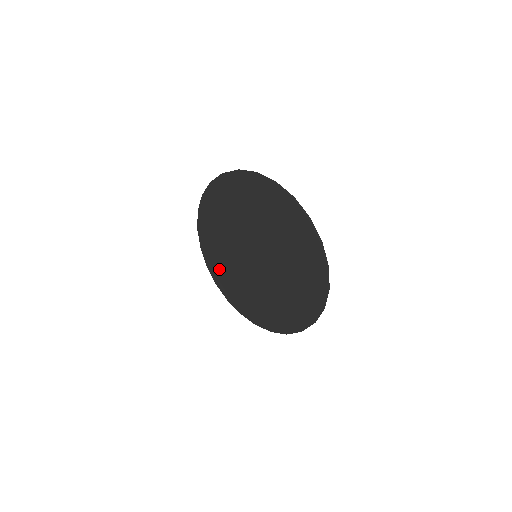
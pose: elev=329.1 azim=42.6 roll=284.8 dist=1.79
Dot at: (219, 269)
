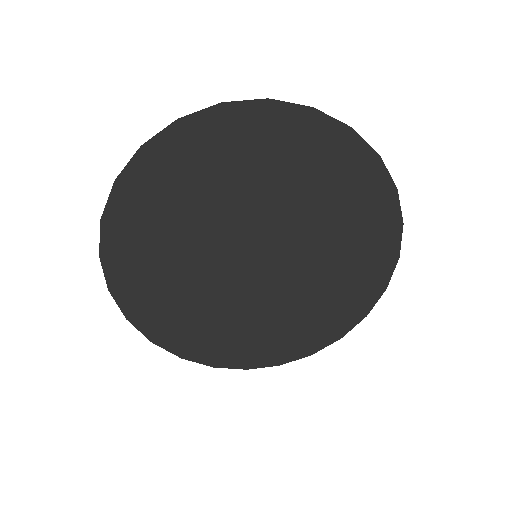
Dot at: (147, 291)
